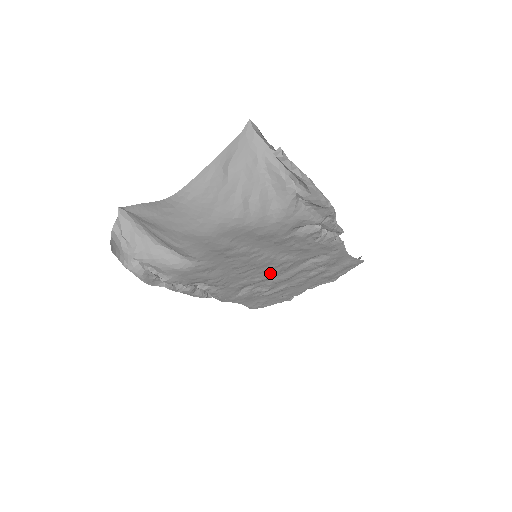
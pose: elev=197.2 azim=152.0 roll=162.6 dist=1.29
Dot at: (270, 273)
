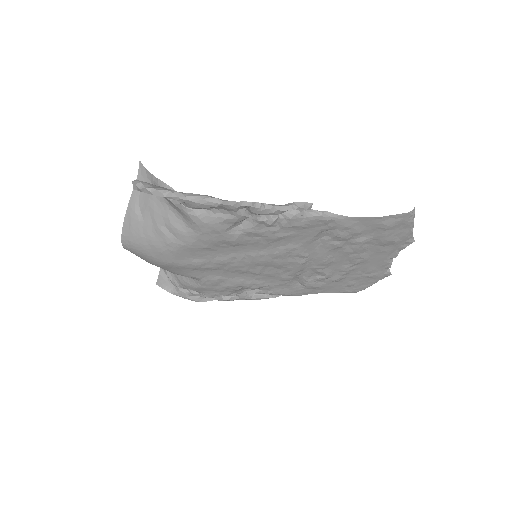
Dot at: (292, 265)
